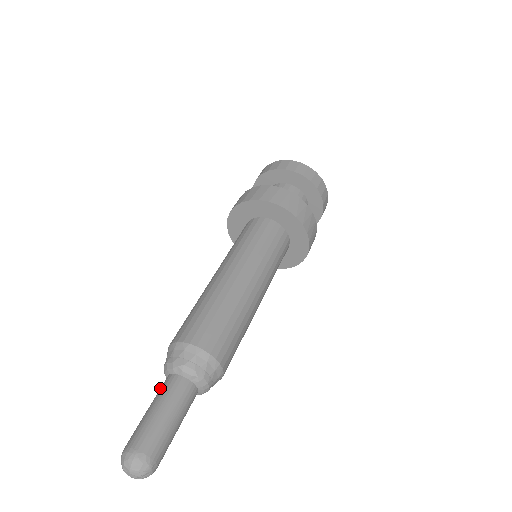
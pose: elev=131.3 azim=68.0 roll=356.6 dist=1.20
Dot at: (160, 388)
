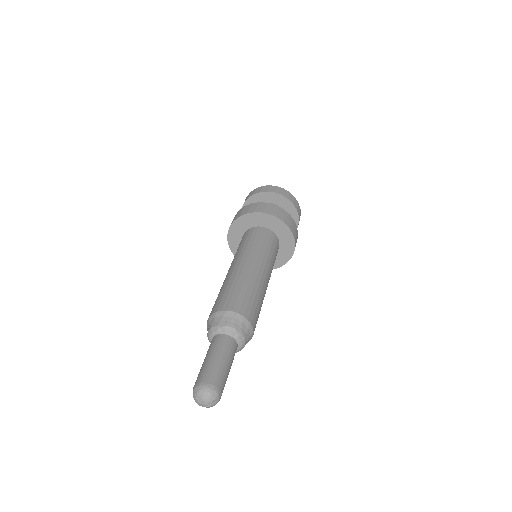
Dot at: (209, 346)
